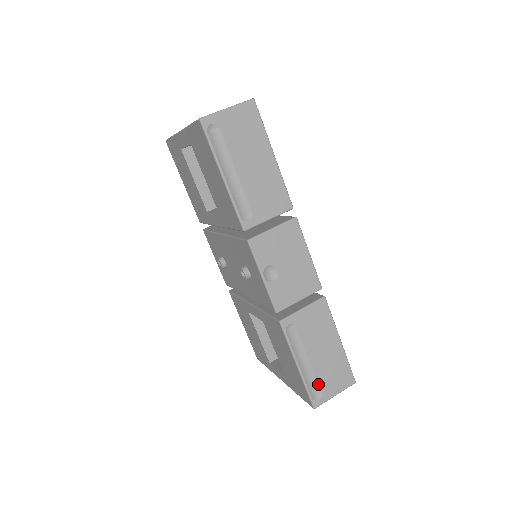
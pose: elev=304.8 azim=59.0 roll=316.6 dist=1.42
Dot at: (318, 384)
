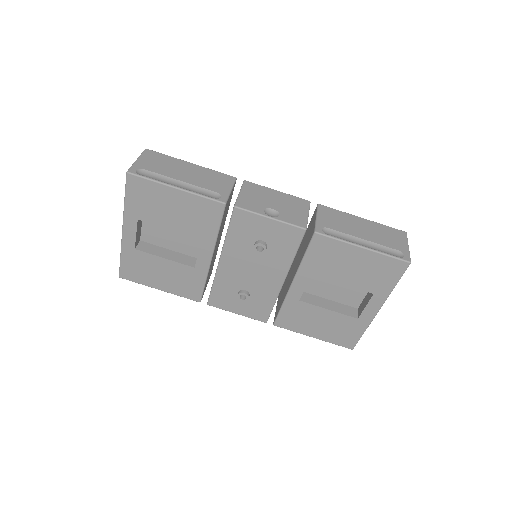
Dot at: (389, 248)
